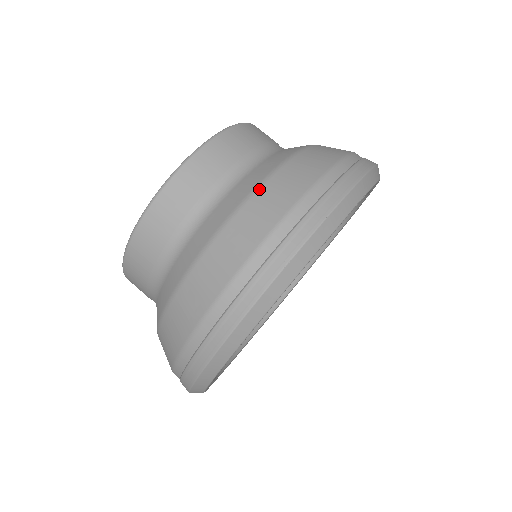
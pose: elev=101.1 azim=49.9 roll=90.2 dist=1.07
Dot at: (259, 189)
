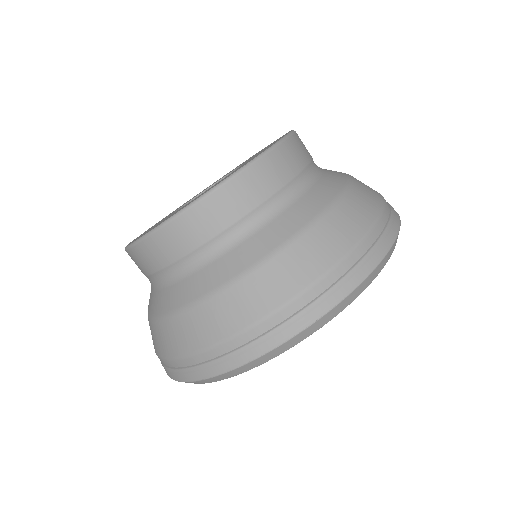
Dot at: (205, 301)
